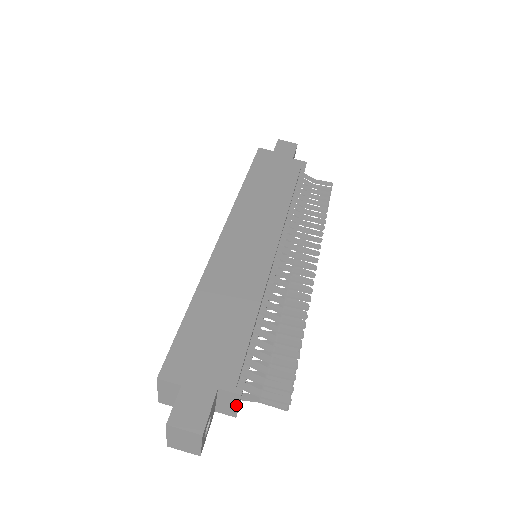
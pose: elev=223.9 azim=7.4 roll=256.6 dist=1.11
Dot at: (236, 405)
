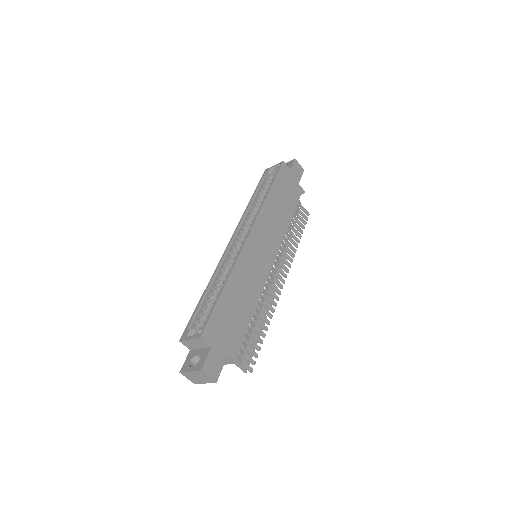
Dot at: (226, 363)
